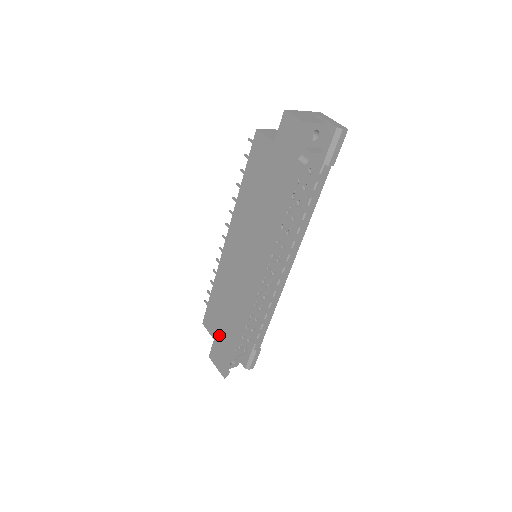
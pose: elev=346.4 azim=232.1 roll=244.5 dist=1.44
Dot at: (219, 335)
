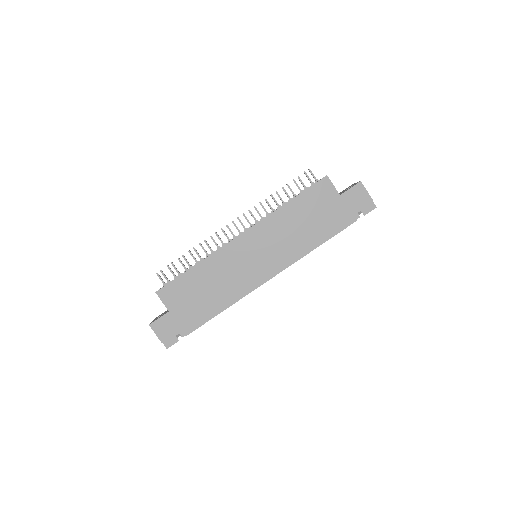
Dot at: (182, 309)
